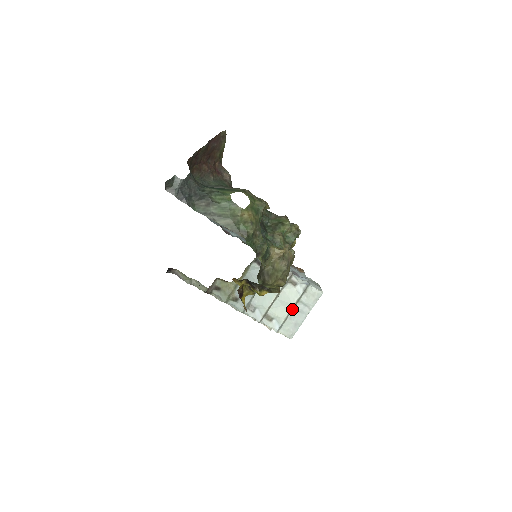
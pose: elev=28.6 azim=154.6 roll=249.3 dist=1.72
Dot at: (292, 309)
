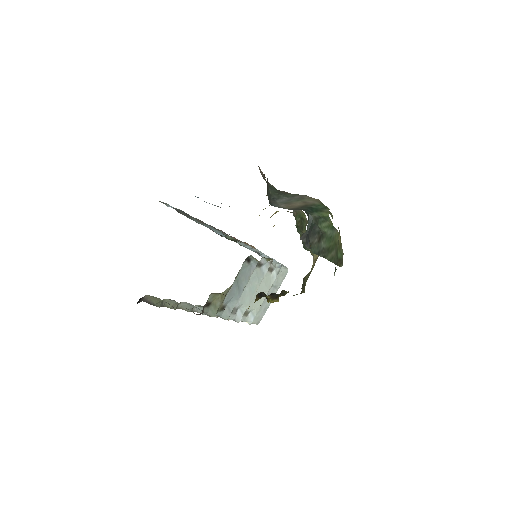
Dot at: occluded
